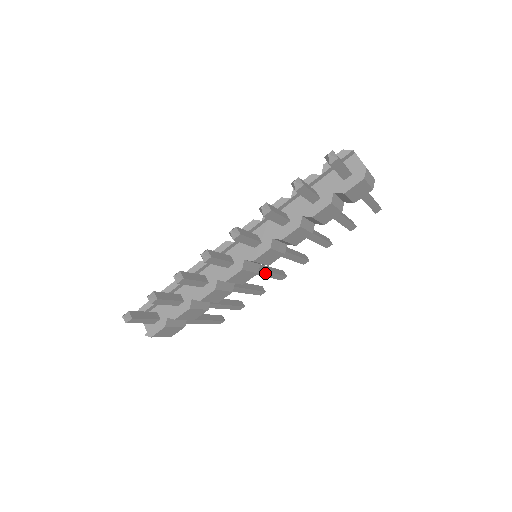
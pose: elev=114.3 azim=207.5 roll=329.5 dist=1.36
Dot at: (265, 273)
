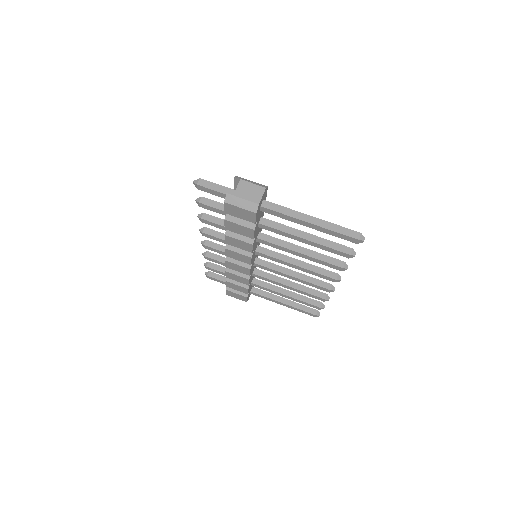
Dot at: (289, 276)
